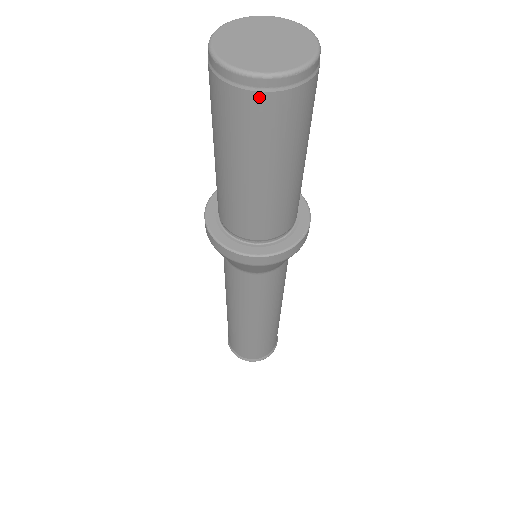
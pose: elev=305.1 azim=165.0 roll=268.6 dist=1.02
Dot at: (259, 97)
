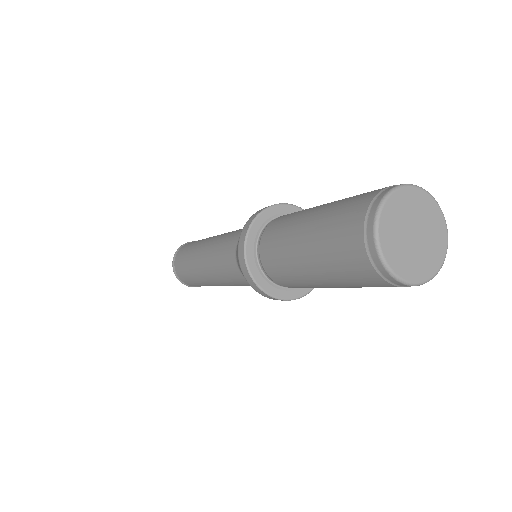
Dot at: (378, 277)
